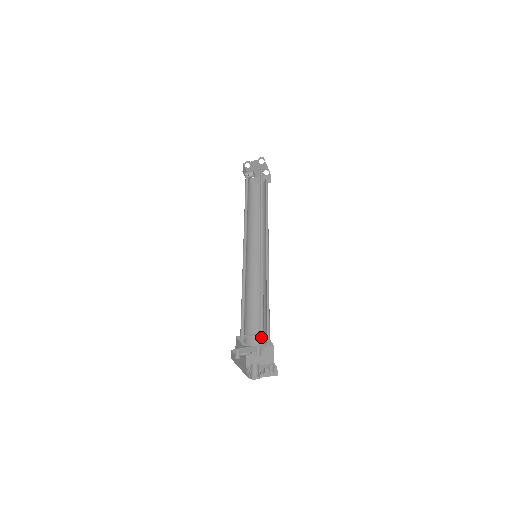
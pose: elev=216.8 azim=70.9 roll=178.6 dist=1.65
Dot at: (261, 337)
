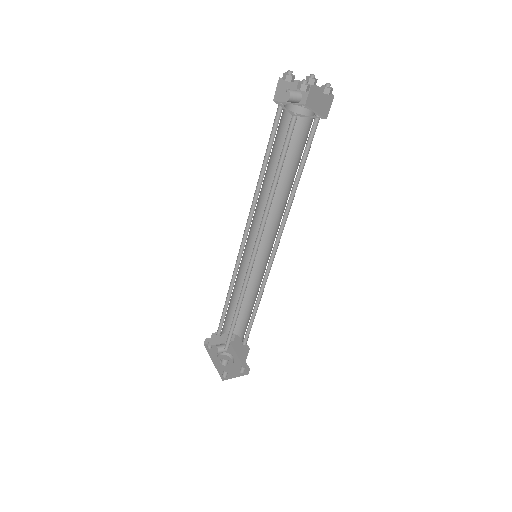
Dot at: (230, 326)
